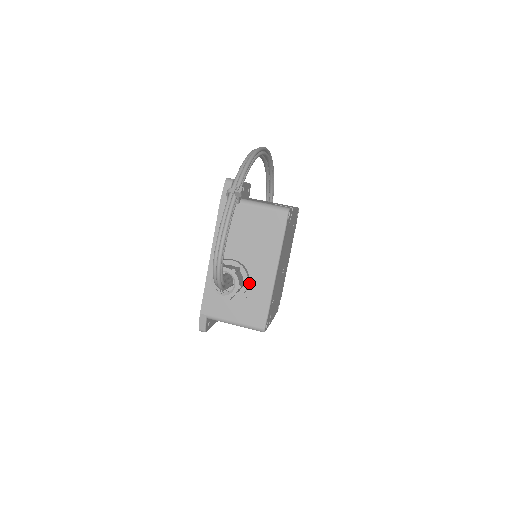
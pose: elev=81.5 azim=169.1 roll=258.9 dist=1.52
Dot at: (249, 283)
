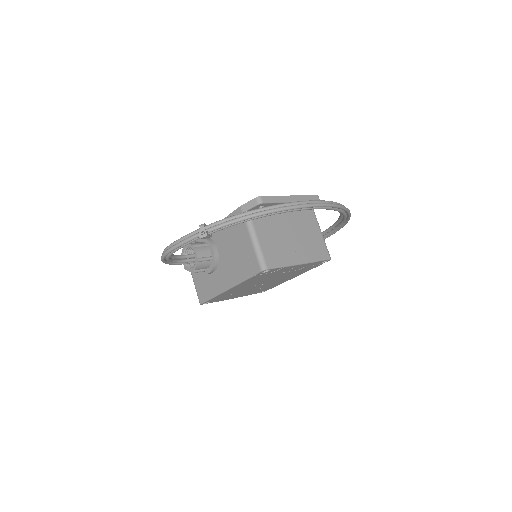
Dot at: (213, 272)
